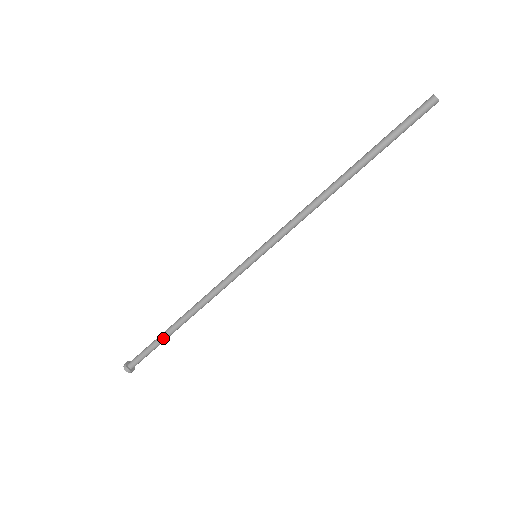
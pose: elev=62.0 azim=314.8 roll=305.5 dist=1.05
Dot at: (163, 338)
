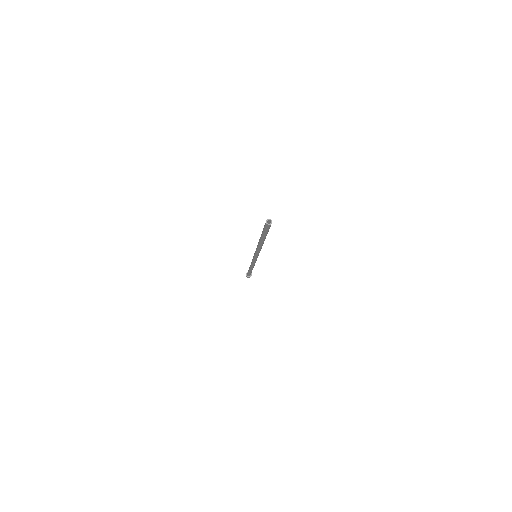
Dot at: (249, 271)
